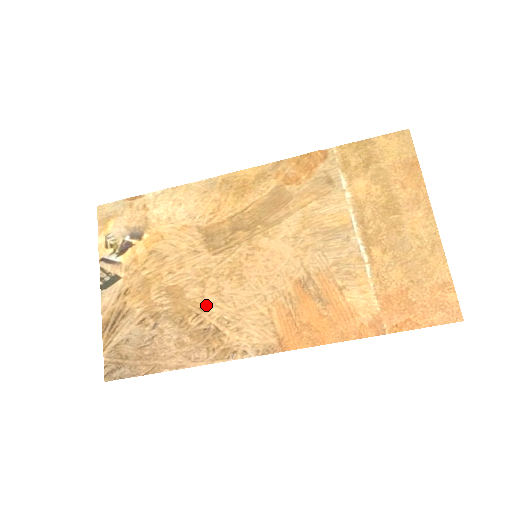
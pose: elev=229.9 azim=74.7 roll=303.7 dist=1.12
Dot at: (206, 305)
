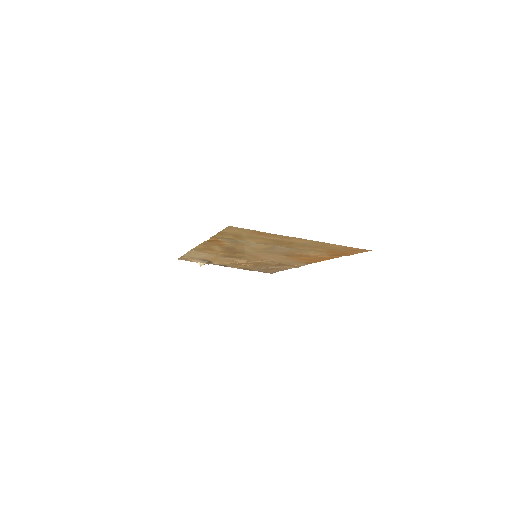
Dot at: occluded
